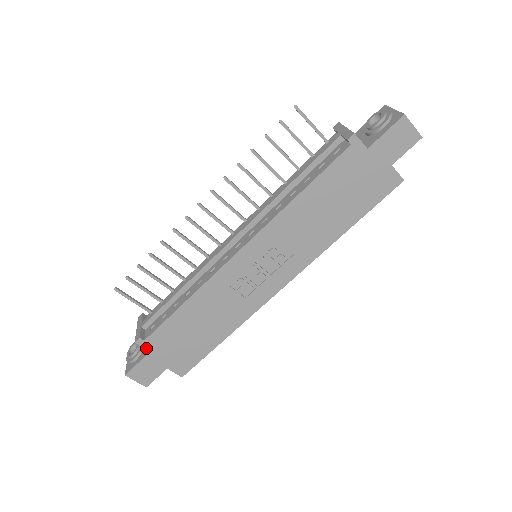
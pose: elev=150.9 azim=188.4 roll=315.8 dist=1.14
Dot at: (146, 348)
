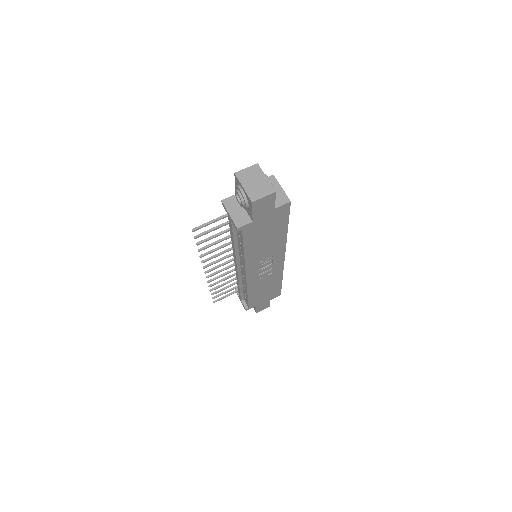
Dot at: occluded
